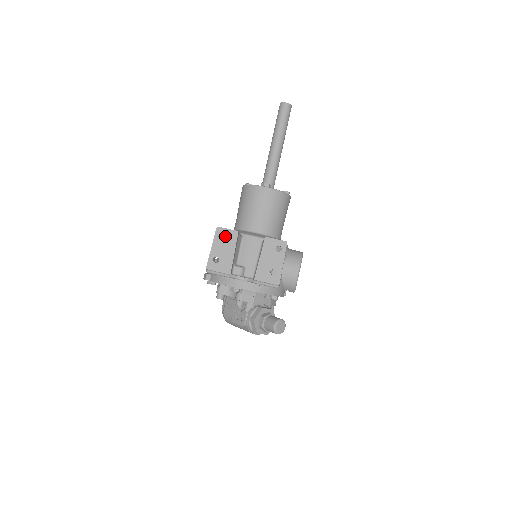
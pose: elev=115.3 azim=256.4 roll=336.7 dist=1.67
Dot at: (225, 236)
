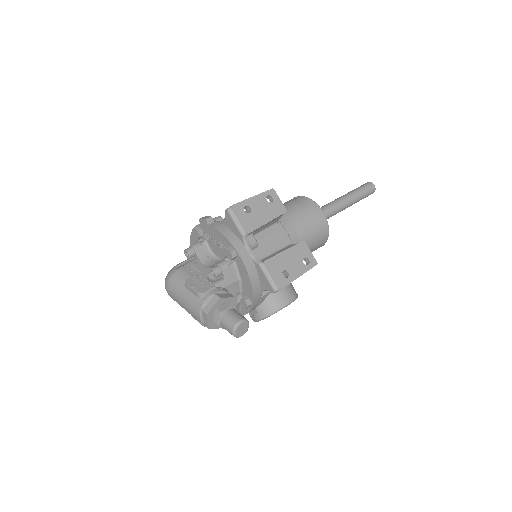
Dot at: (273, 202)
